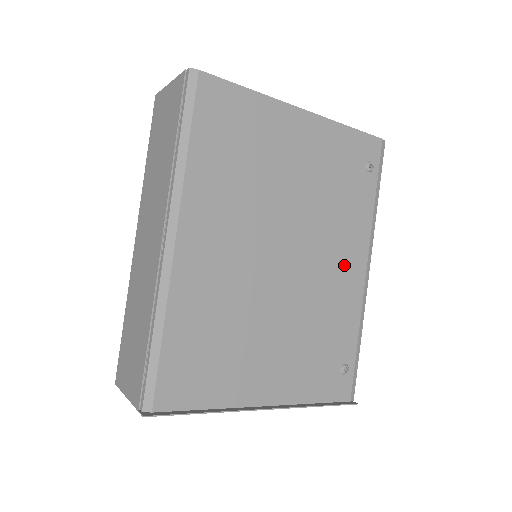
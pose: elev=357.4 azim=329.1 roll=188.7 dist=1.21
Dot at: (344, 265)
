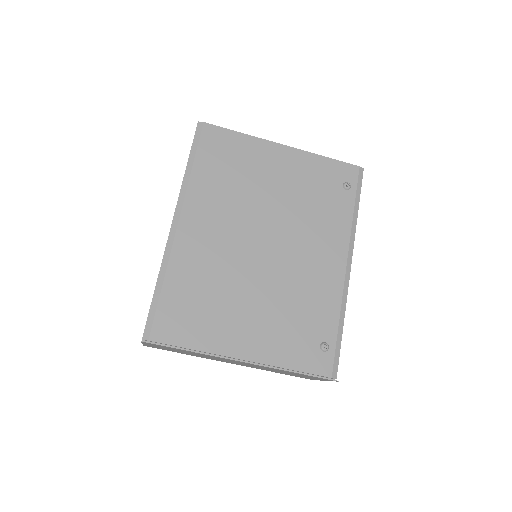
Dot at: (323, 259)
